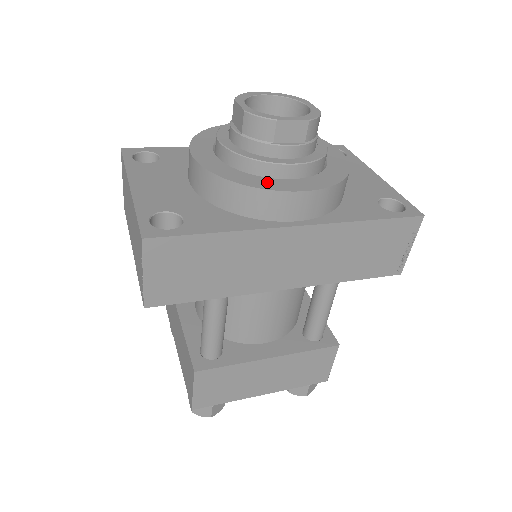
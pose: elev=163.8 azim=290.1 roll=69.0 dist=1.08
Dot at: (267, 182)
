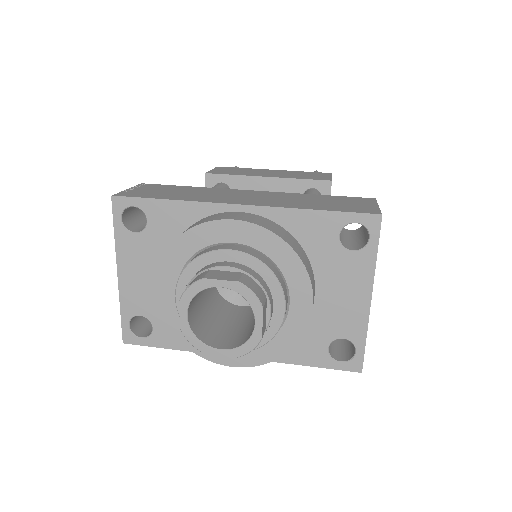
Dot at: occluded
